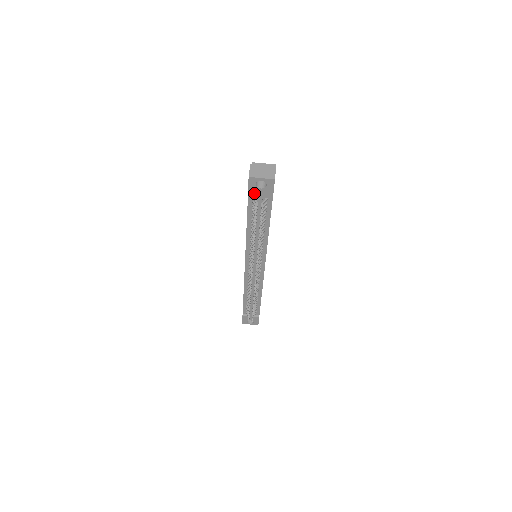
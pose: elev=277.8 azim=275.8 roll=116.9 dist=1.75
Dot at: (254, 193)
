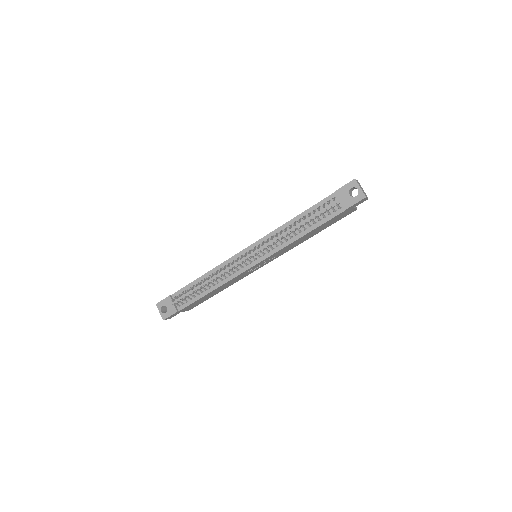
Dot at: (341, 193)
